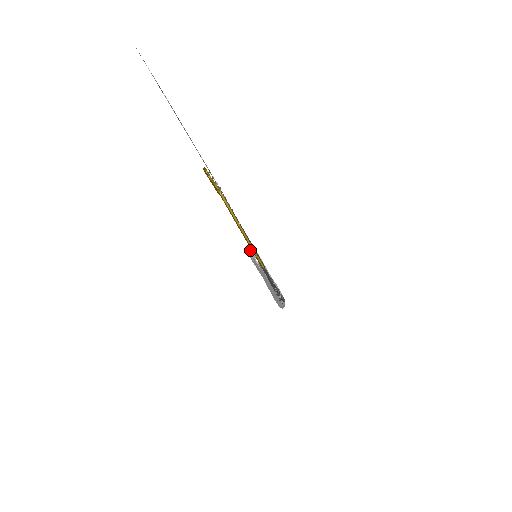
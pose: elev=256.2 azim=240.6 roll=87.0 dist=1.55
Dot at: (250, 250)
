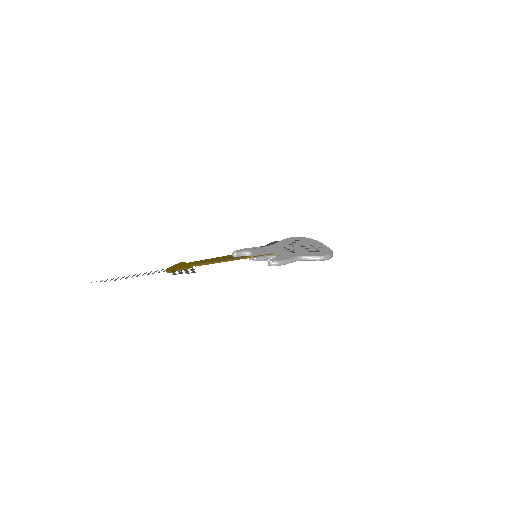
Dot at: (237, 254)
